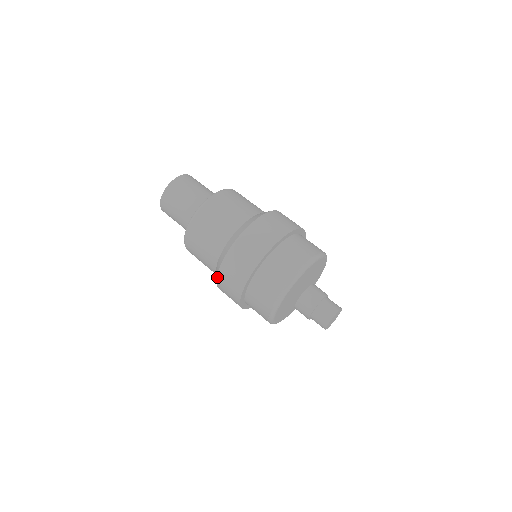
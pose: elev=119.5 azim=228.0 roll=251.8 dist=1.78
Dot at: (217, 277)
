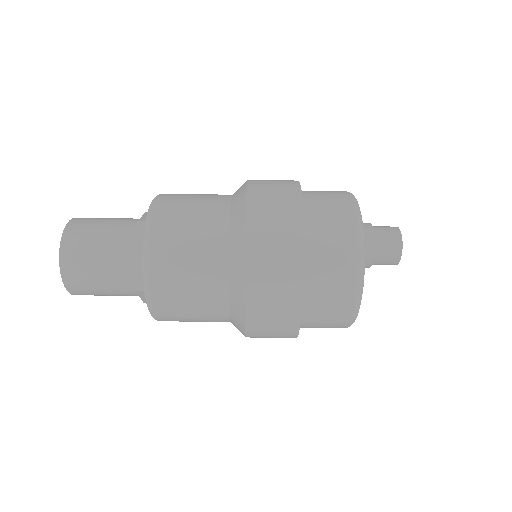
Dot at: occluded
